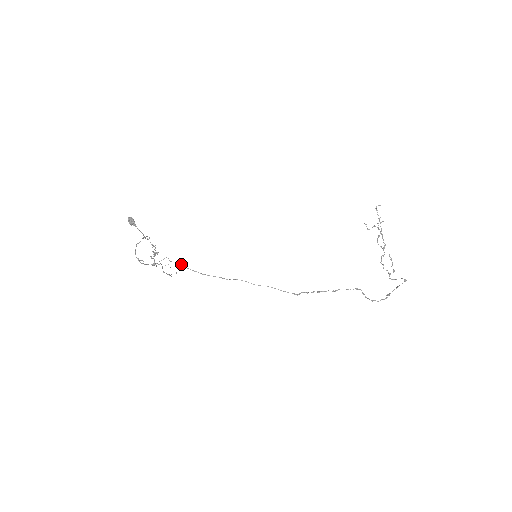
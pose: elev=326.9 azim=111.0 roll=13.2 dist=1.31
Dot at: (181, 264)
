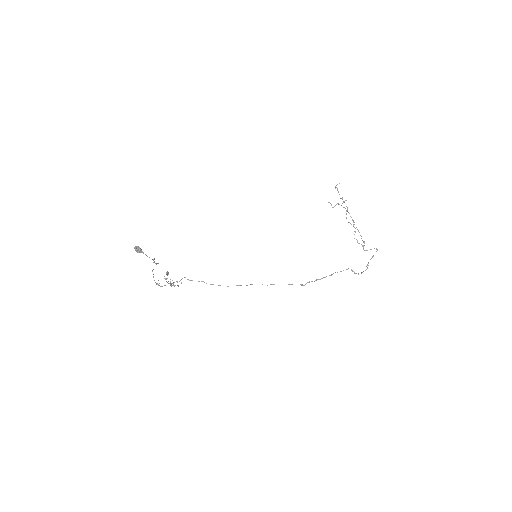
Dot at: (201, 281)
